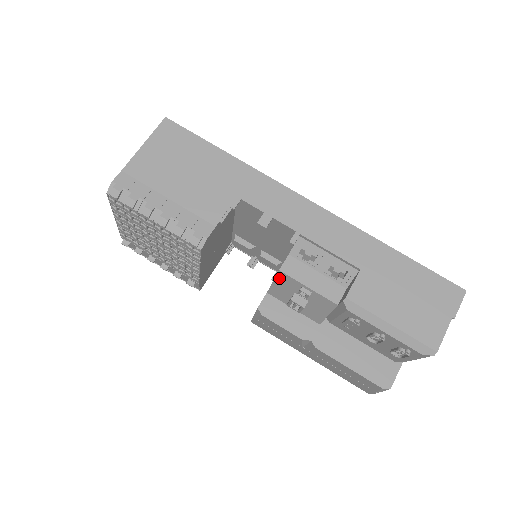
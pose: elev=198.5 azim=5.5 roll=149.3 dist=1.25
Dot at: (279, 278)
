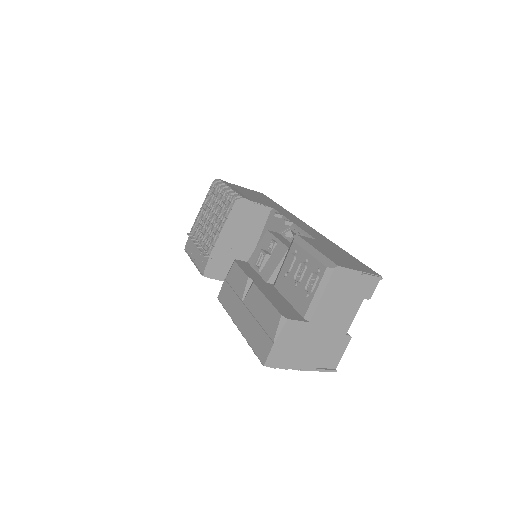
Dot at: (263, 239)
